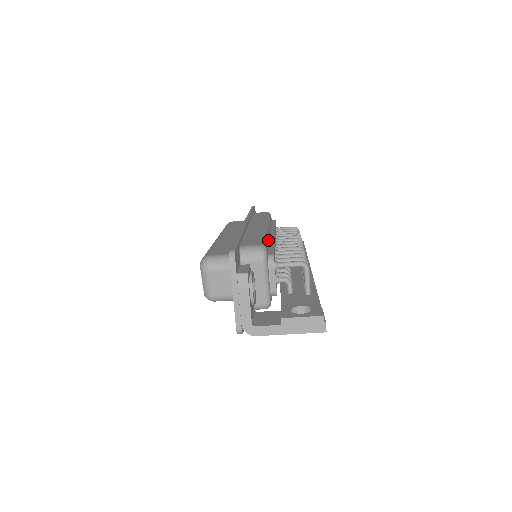
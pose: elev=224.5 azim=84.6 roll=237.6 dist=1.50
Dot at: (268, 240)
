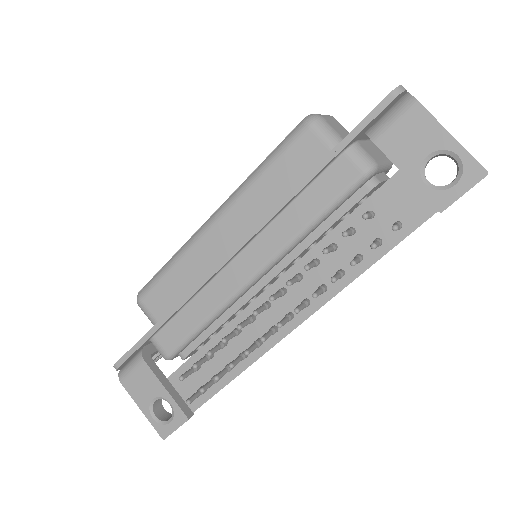
Dot at: occluded
